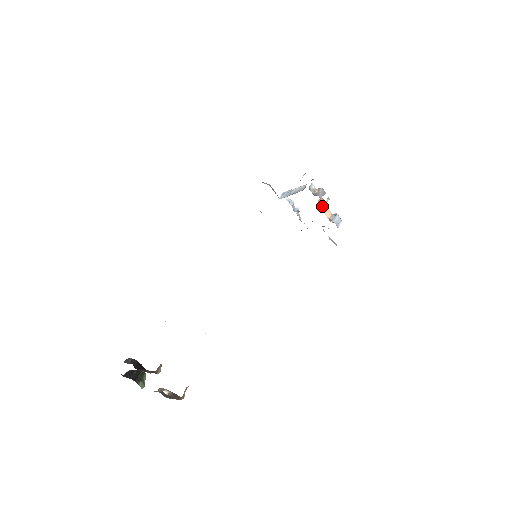
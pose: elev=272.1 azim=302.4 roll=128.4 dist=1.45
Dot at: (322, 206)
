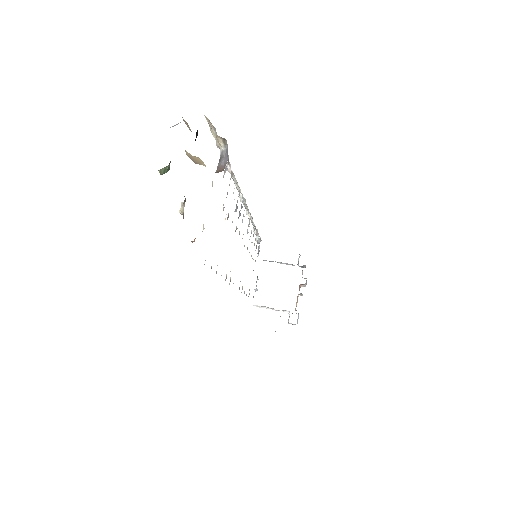
Dot at: occluded
